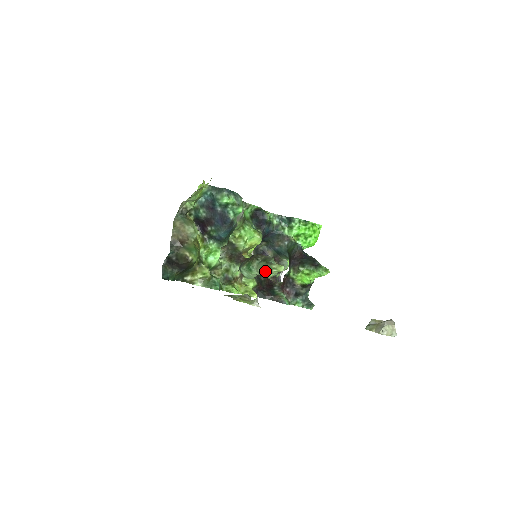
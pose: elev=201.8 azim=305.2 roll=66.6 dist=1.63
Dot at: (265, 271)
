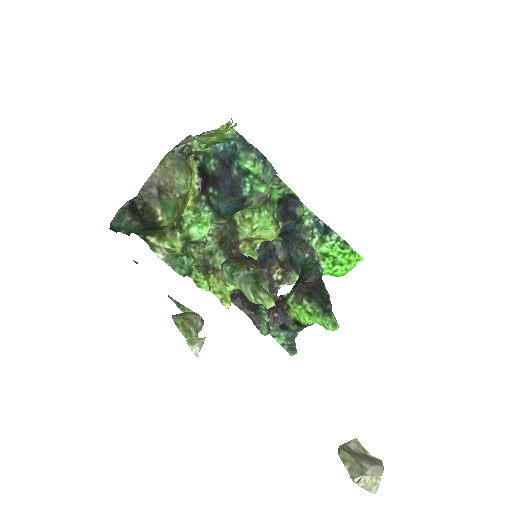
Dot at: (248, 292)
